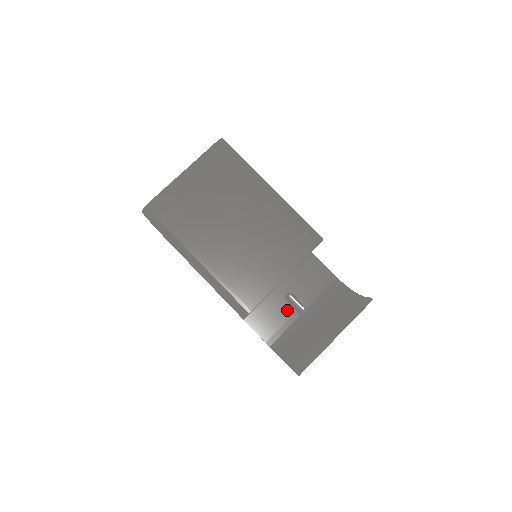
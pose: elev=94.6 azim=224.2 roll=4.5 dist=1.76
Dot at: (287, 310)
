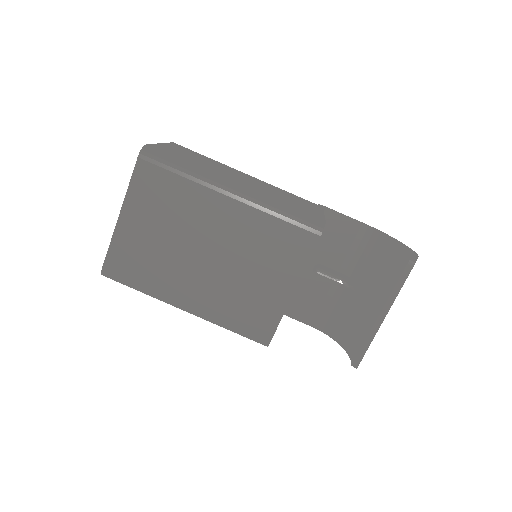
Dot at: (321, 284)
